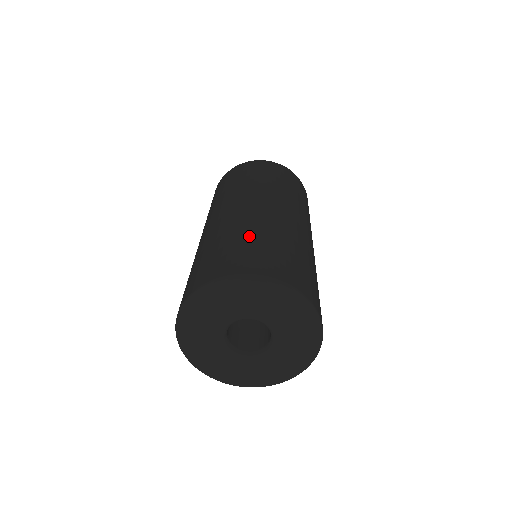
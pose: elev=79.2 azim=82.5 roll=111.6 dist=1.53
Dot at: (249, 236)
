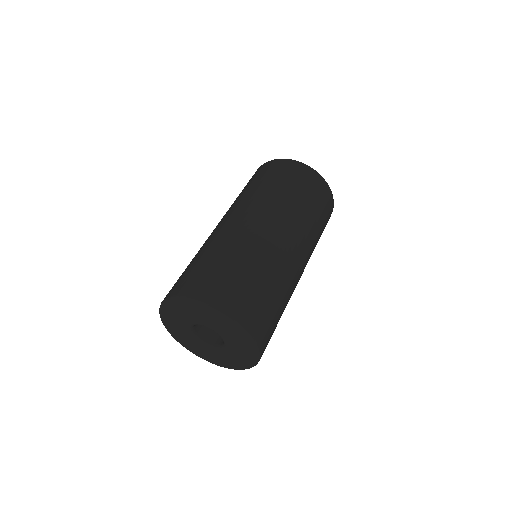
Dot at: (237, 262)
